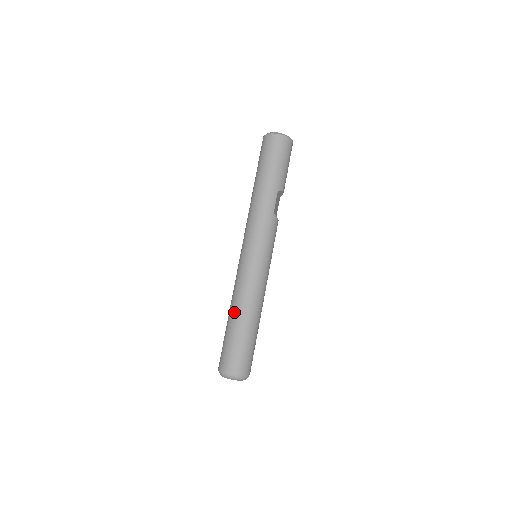
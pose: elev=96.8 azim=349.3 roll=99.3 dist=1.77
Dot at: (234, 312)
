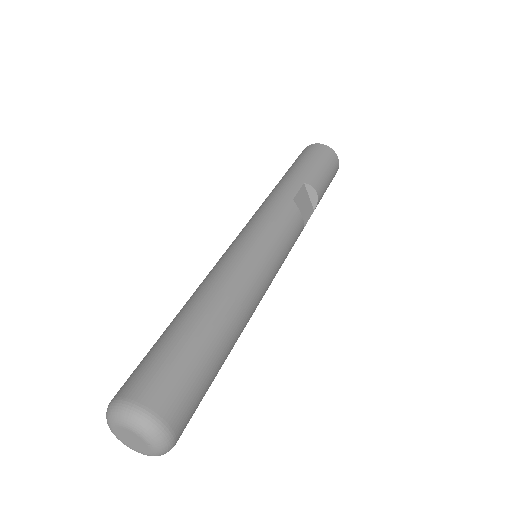
Dot at: (183, 306)
